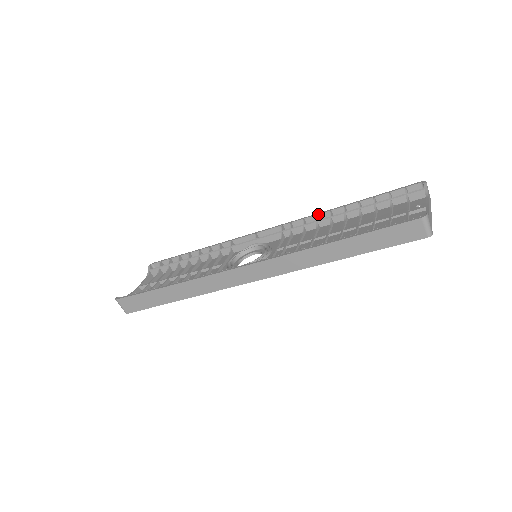
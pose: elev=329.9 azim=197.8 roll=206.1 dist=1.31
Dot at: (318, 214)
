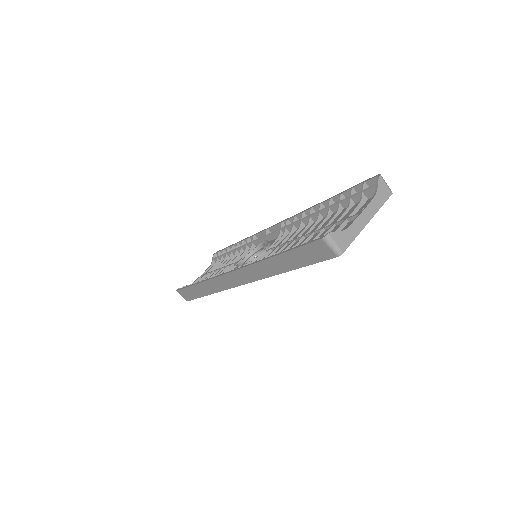
Dot at: (304, 211)
